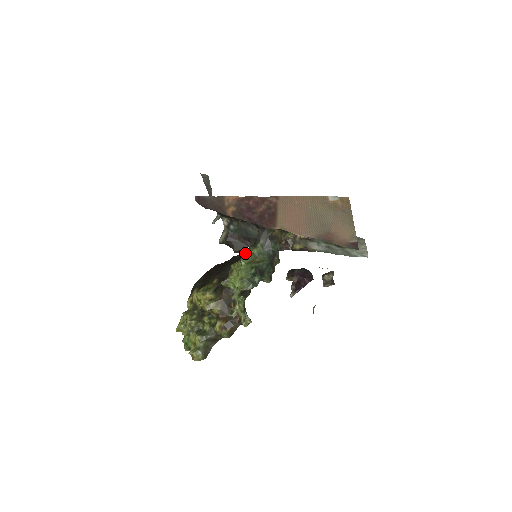
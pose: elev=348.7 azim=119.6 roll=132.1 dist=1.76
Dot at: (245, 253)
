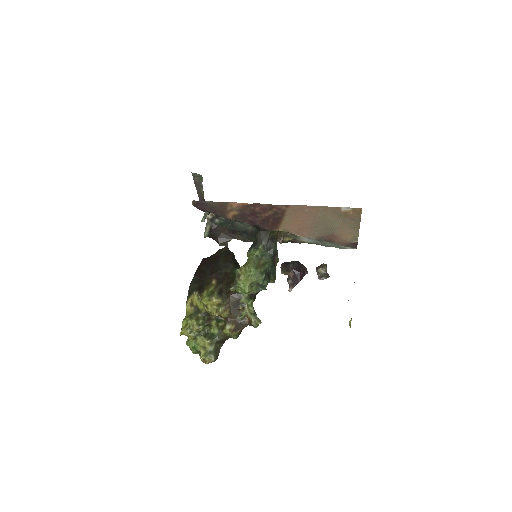
Dot at: (247, 255)
